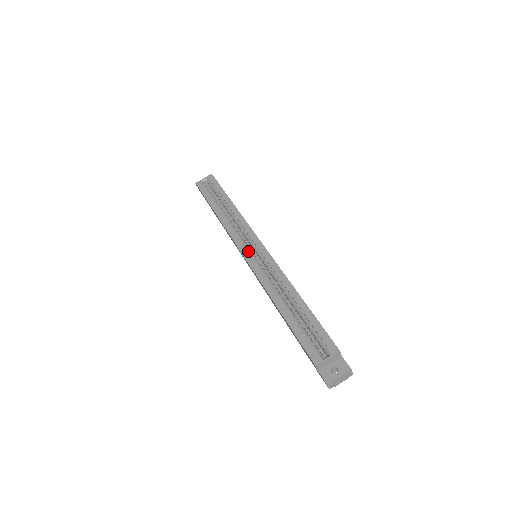
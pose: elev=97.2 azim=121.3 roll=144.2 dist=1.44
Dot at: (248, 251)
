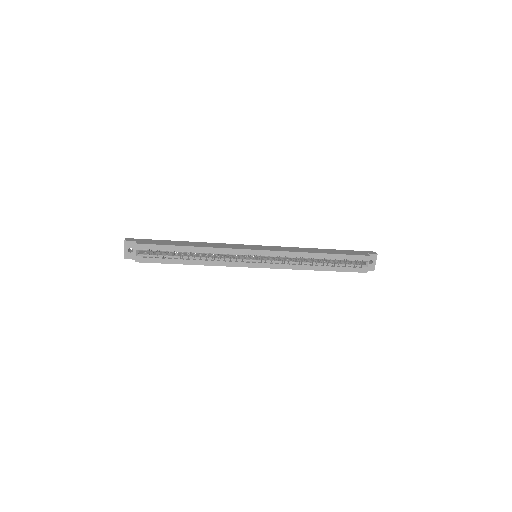
Dot at: (256, 263)
